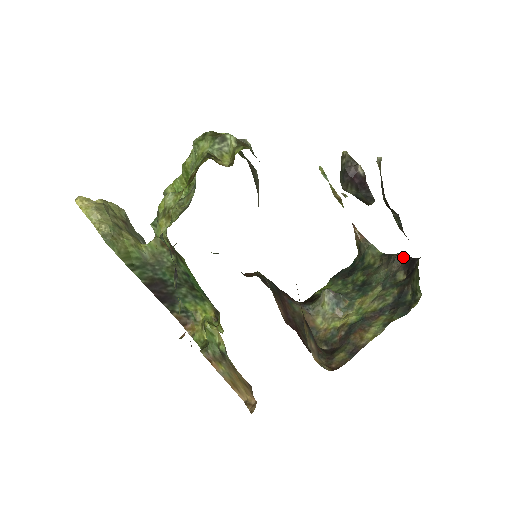
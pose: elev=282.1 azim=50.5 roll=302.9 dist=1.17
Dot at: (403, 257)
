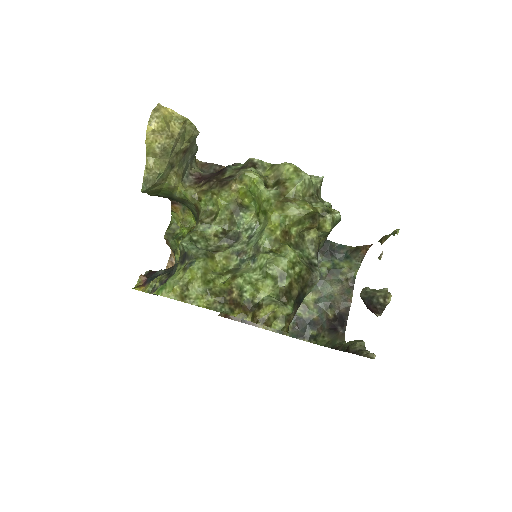
Dot at: (348, 310)
